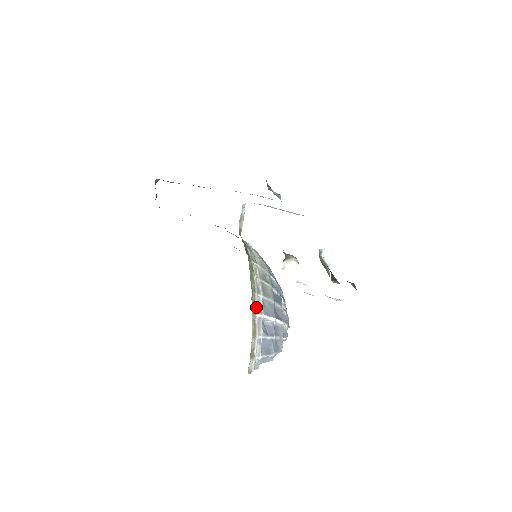
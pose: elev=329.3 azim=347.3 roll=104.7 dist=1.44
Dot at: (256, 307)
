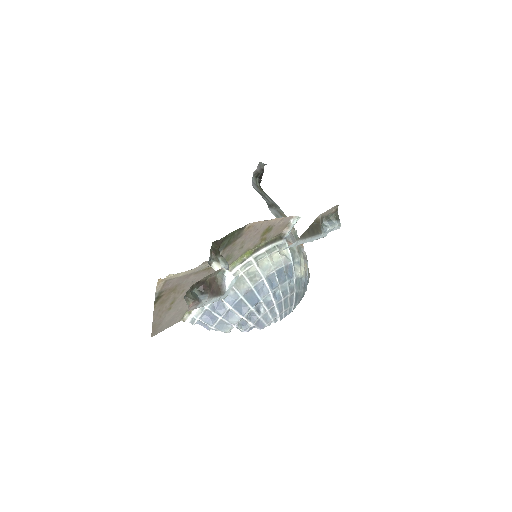
Dot at: occluded
